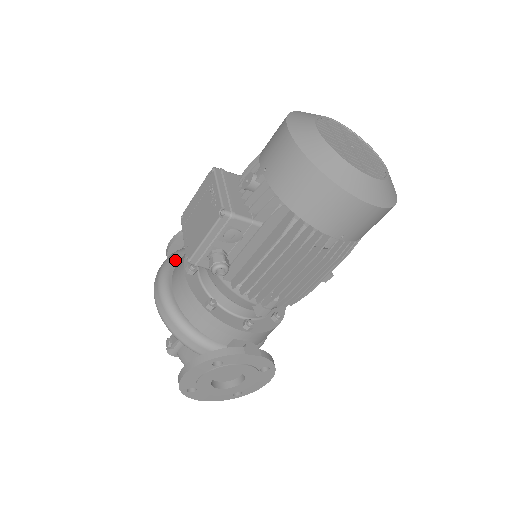
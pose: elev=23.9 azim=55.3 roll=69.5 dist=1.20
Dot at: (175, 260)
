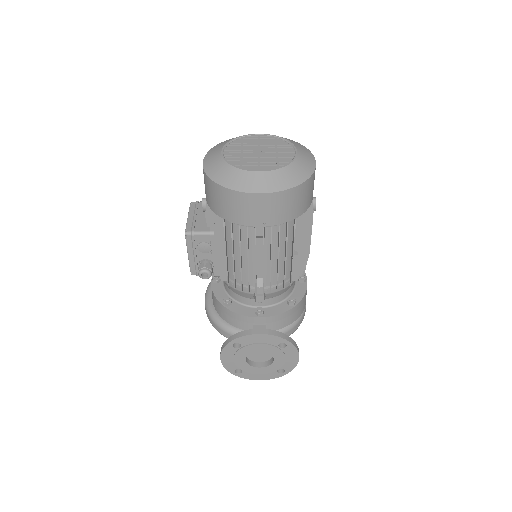
Dot at: occluded
